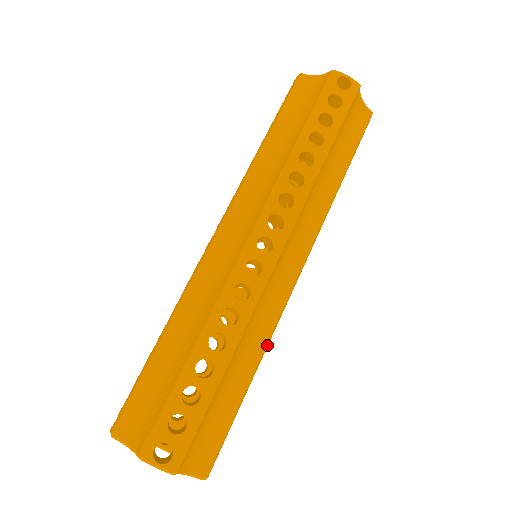
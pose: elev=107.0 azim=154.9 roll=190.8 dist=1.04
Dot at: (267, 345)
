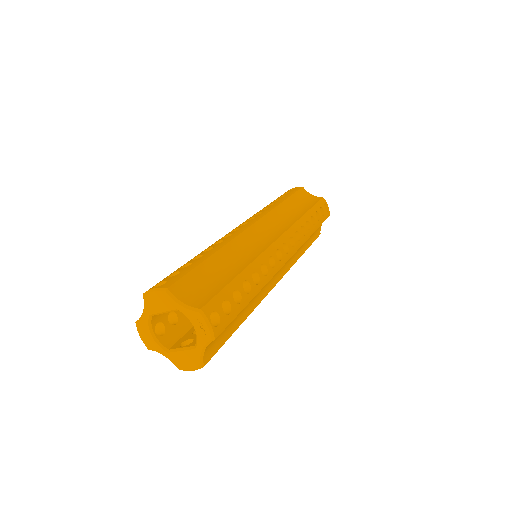
Dot at: occluded
